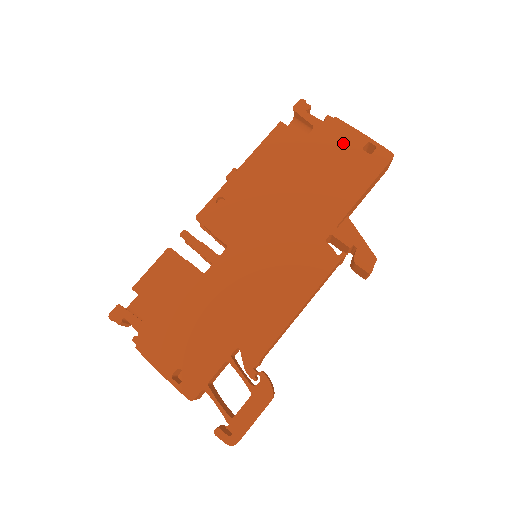
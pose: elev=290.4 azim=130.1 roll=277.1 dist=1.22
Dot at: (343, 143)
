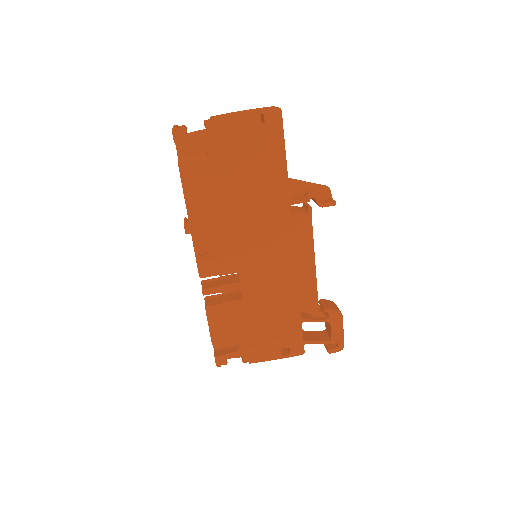
Dot at: (238, 135)
